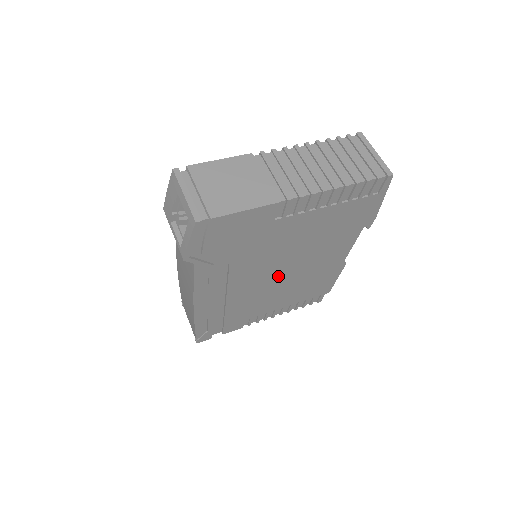
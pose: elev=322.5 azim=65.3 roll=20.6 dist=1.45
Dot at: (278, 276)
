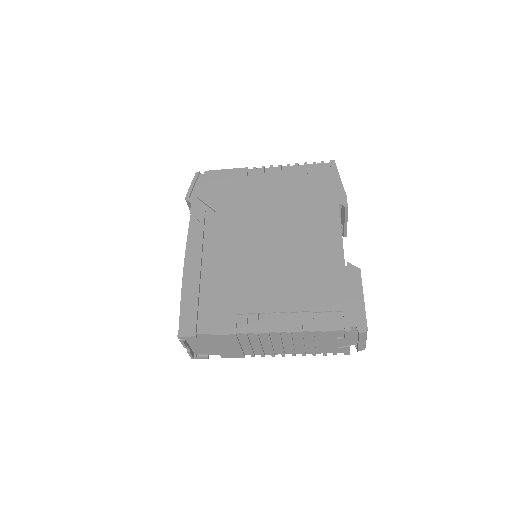
Dot at: (265, 244)
